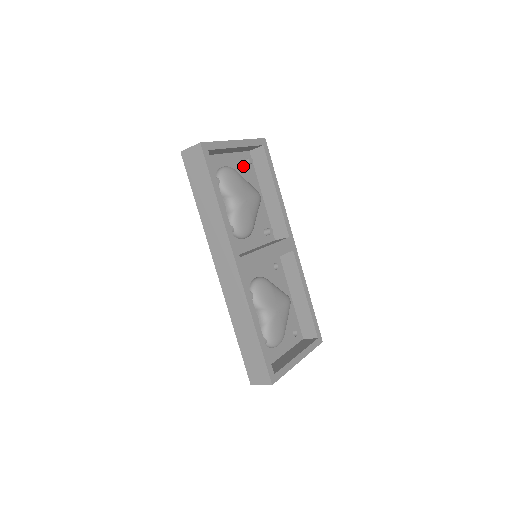
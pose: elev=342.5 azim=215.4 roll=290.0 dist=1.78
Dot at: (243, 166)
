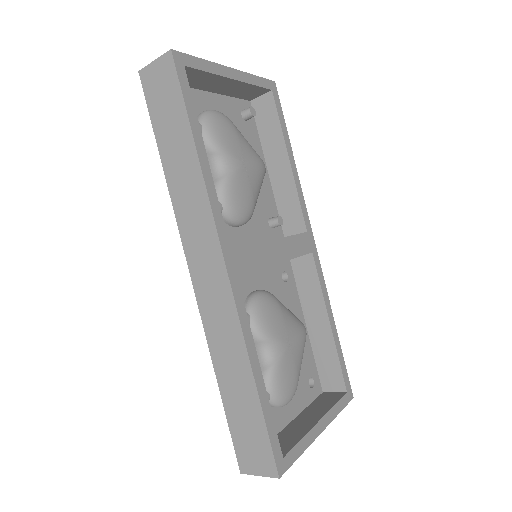
Dot at: (240, 119)
